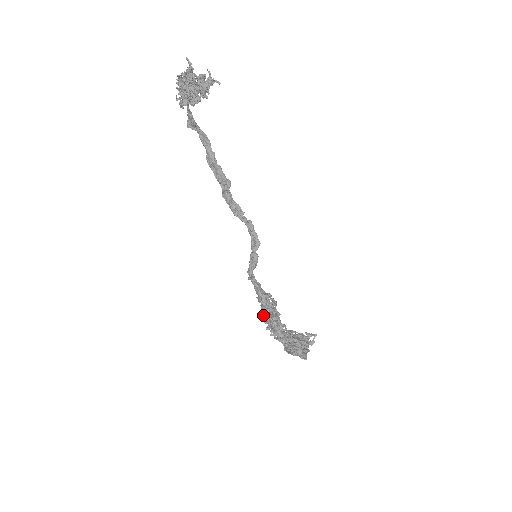
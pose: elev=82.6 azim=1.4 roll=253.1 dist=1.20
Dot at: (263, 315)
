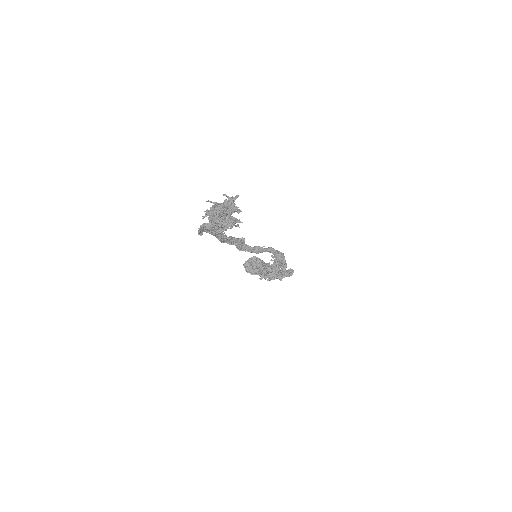
Dot at: (281, 280)
